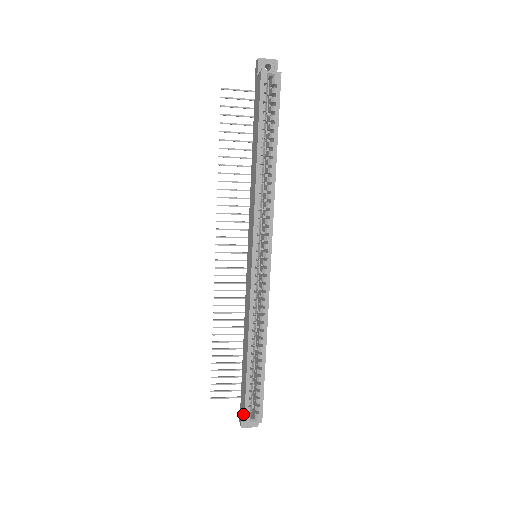
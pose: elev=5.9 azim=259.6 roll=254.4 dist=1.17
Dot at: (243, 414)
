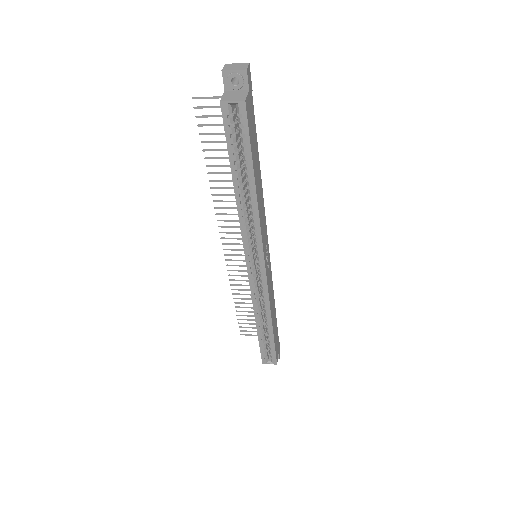
Dot at: occluded
